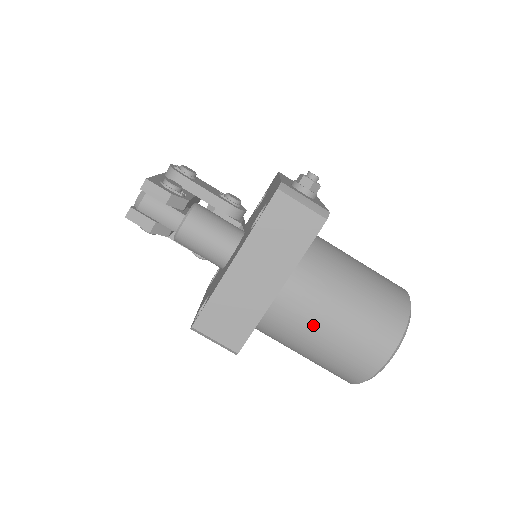
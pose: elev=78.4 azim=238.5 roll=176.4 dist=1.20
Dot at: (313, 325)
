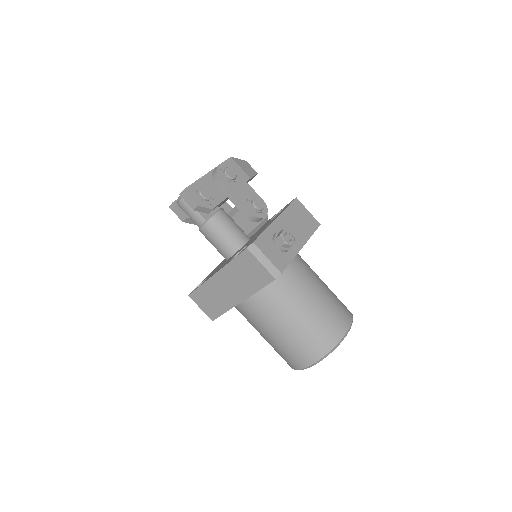
Dot at: (262, 327)
